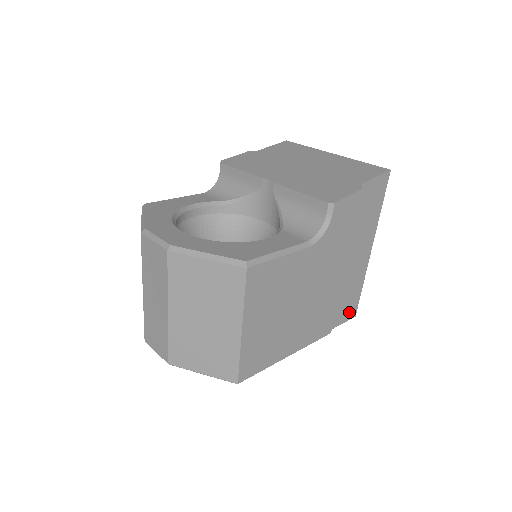
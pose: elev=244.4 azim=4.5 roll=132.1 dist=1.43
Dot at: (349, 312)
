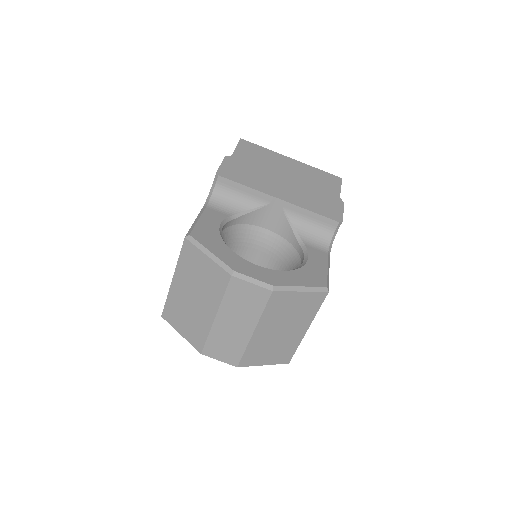
Dot at: occluded
